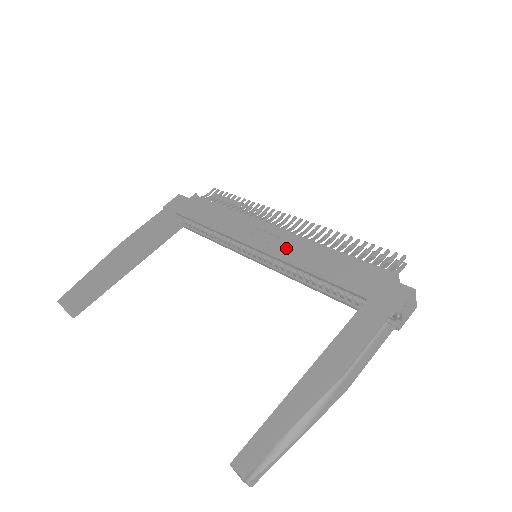
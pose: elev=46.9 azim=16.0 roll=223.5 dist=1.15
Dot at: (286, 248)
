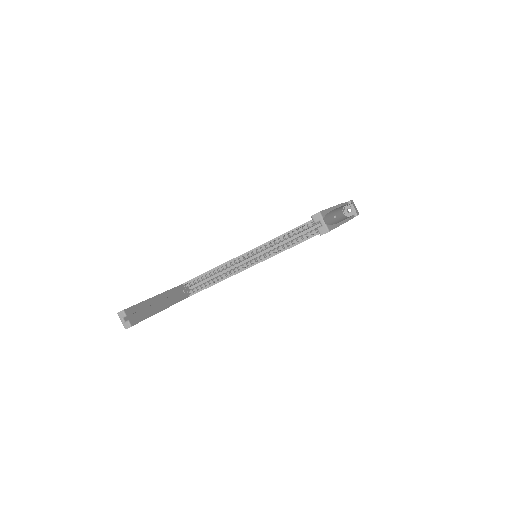
Dot at: occluded
